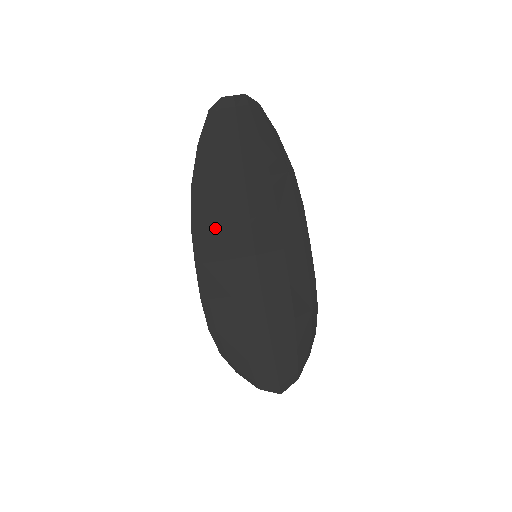
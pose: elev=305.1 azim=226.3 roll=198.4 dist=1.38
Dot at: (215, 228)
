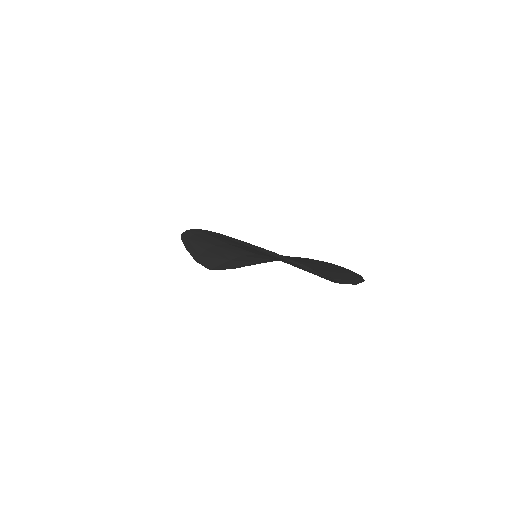
Dot at: (234, 243)
